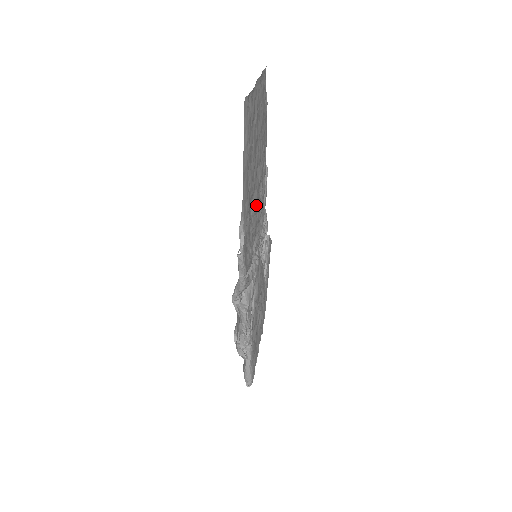
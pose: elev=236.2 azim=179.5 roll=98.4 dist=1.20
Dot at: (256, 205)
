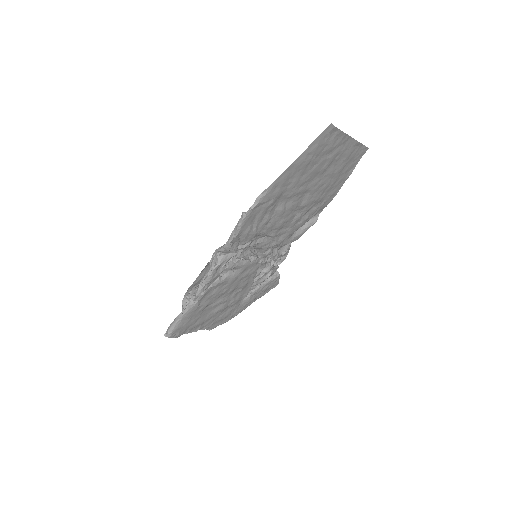
Dot at: (285, 212)
